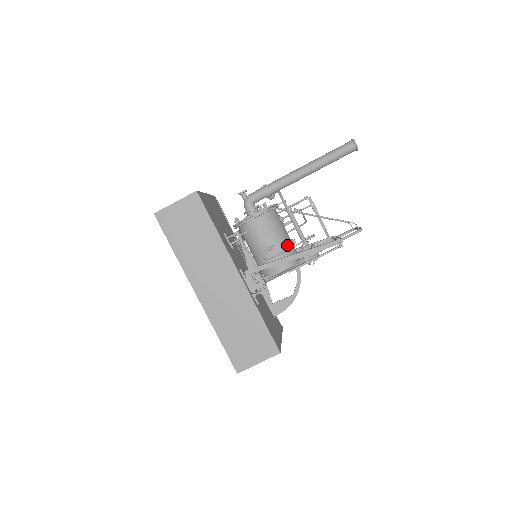
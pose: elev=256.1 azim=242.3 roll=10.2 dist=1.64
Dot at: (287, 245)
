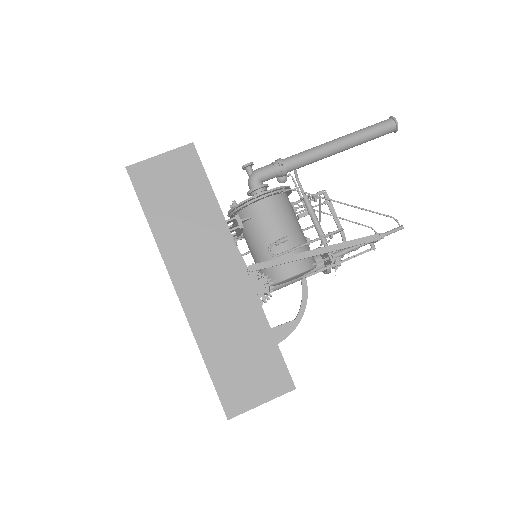
Dot at: (303, 241)
